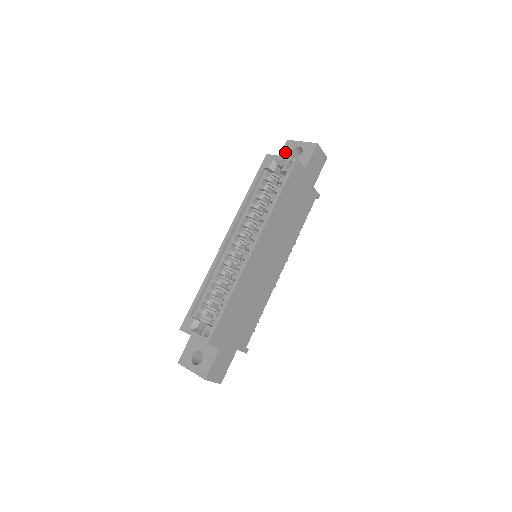
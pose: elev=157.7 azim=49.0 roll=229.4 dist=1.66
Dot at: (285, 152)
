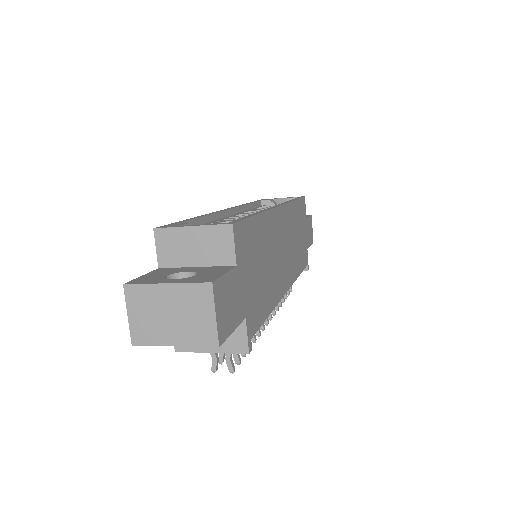
Dot at: occluded
